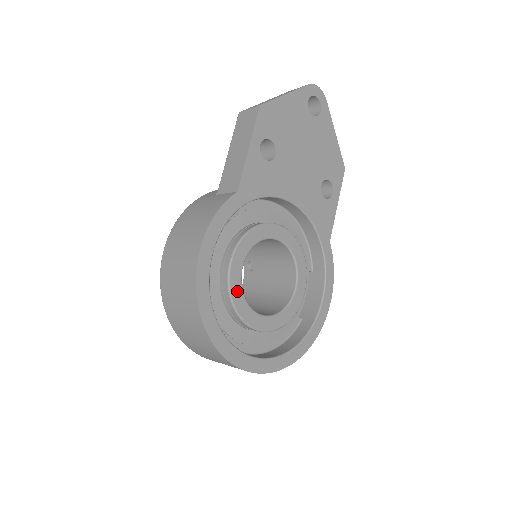
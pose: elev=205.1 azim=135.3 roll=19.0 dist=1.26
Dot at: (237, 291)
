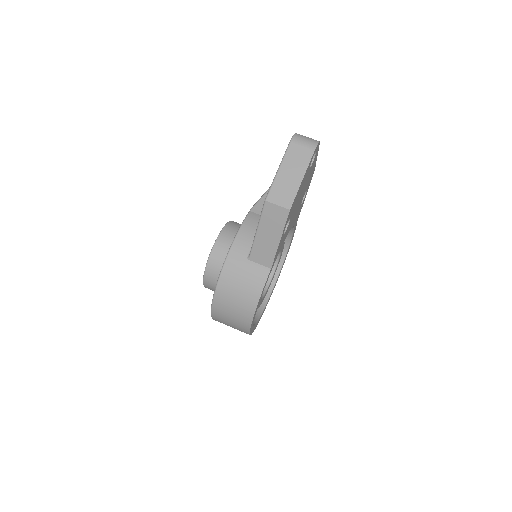
Dot at: occluded
